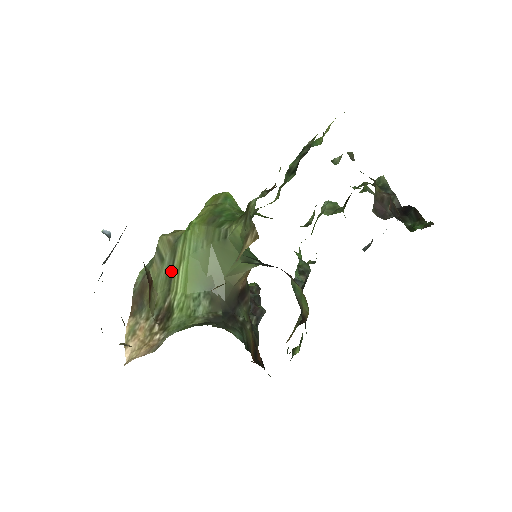
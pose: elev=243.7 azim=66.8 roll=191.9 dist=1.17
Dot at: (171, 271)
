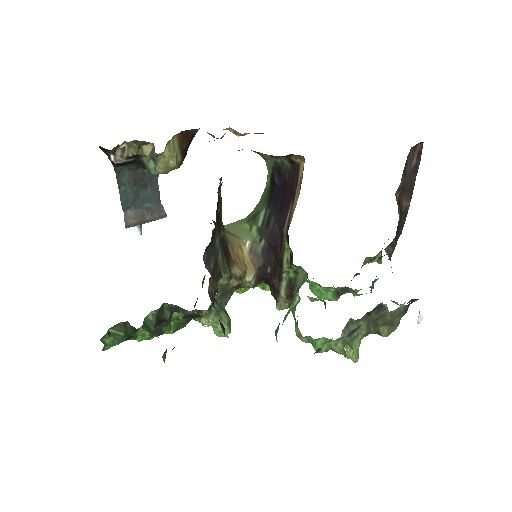
Dot at: occluded
